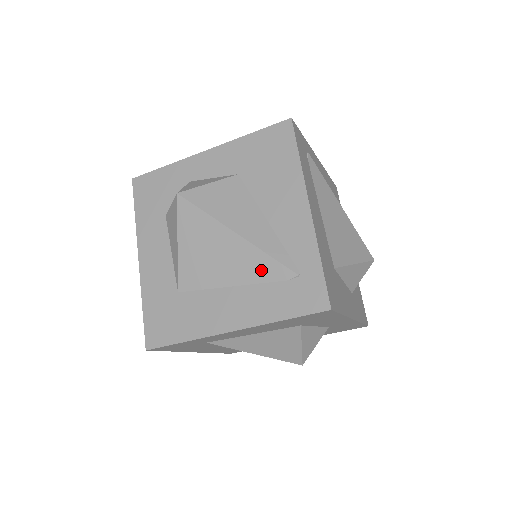
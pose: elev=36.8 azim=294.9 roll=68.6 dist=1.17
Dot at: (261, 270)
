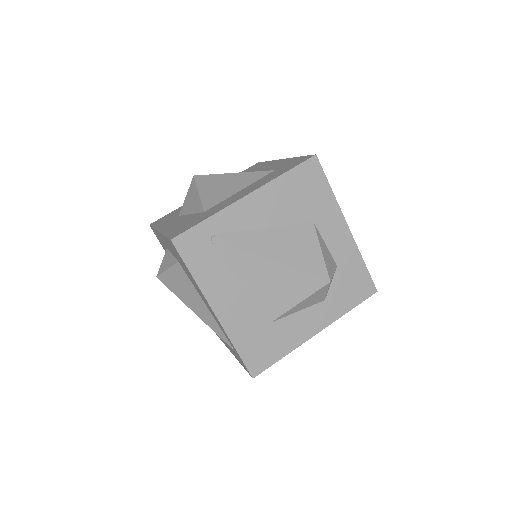
Dot at: occluded
